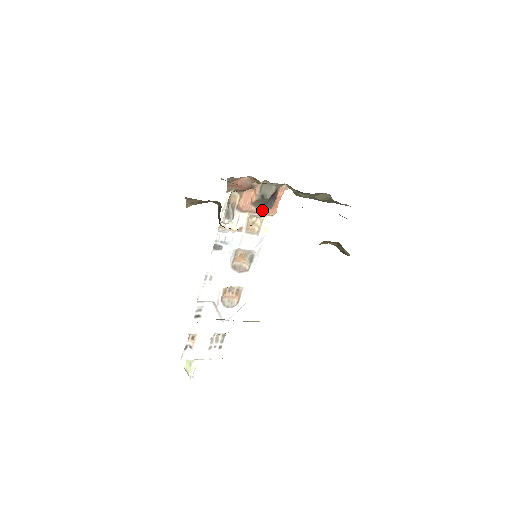
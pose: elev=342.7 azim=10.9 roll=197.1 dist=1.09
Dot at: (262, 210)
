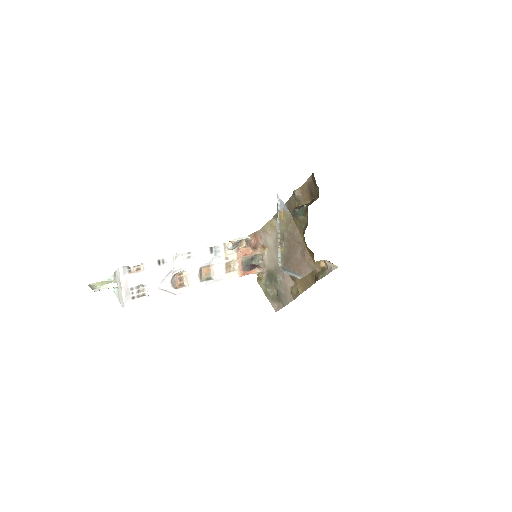
Dot at: (241, 266)
